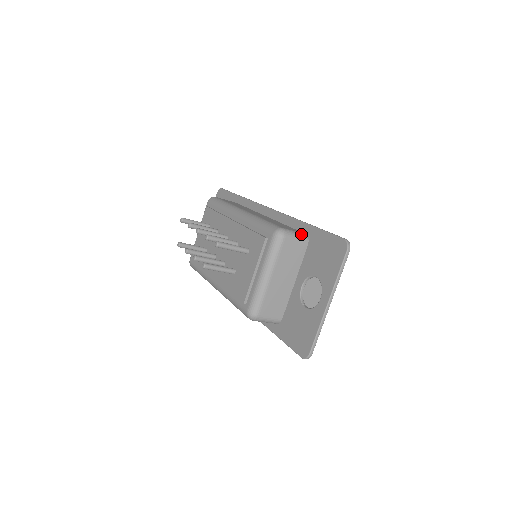
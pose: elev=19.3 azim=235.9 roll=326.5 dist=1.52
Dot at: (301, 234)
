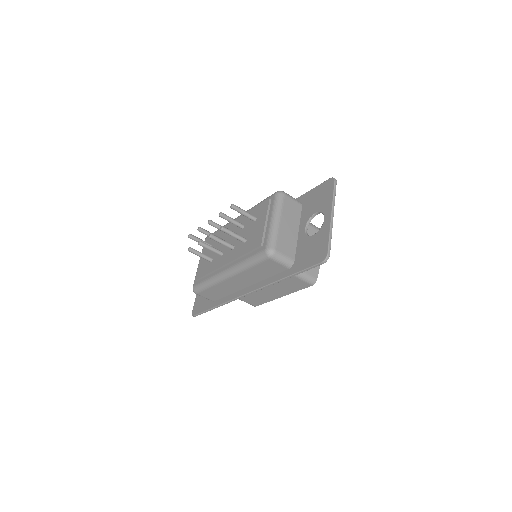
Dot at: (295, 199)
